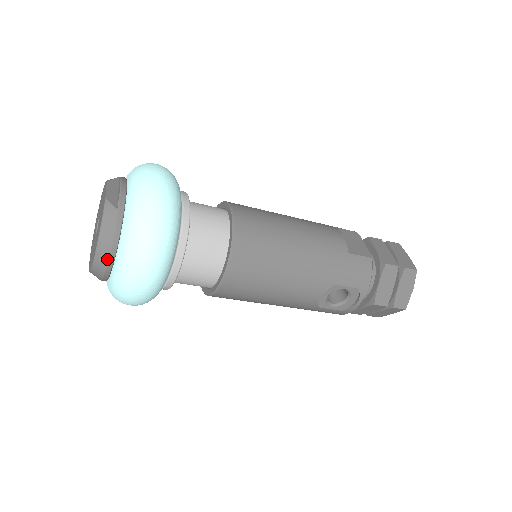
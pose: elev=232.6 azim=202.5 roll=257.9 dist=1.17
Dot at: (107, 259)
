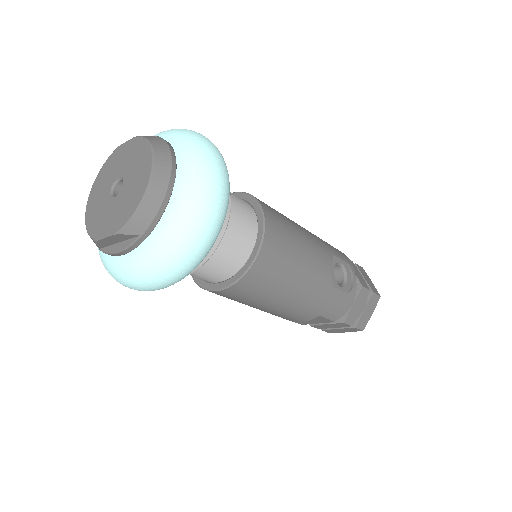
Dot at: (169, 170)
